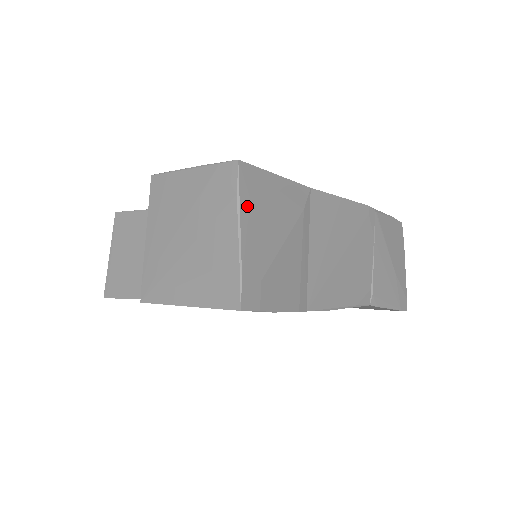
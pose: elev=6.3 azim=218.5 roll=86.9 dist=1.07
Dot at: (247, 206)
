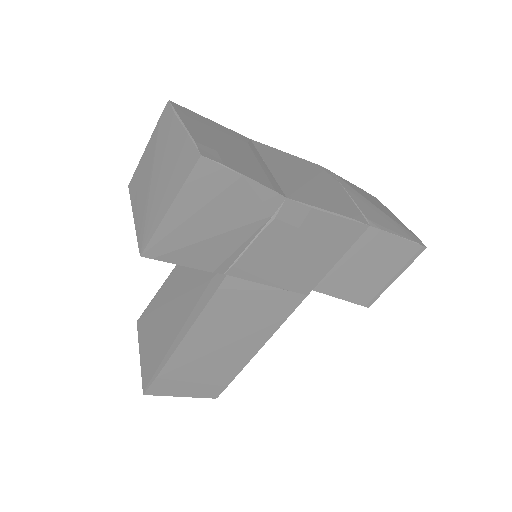
Dot at: (186, 118)
